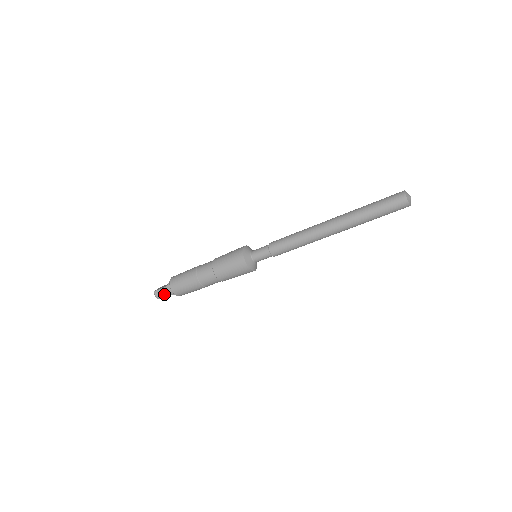
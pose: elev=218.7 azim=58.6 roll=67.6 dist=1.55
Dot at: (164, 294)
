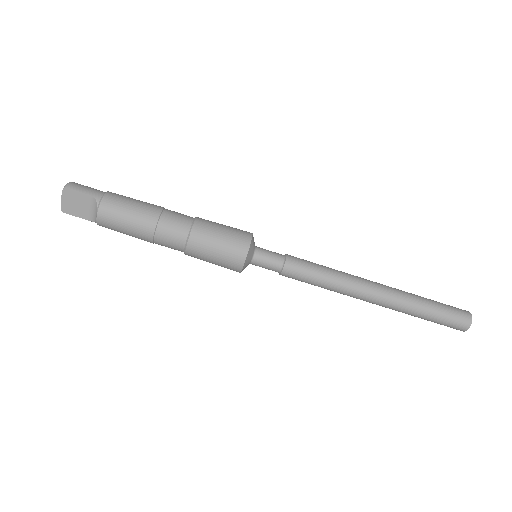
Dot at: (86, 190)
